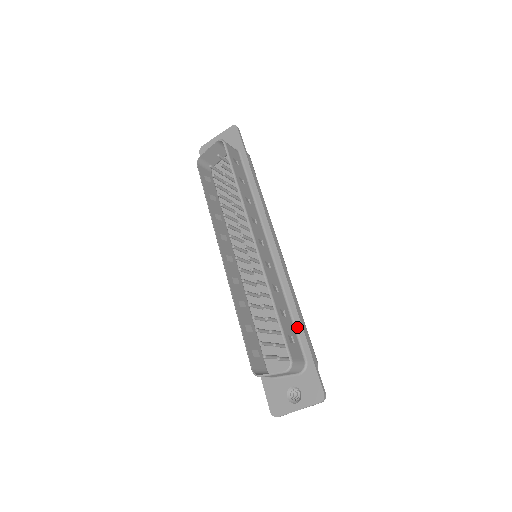
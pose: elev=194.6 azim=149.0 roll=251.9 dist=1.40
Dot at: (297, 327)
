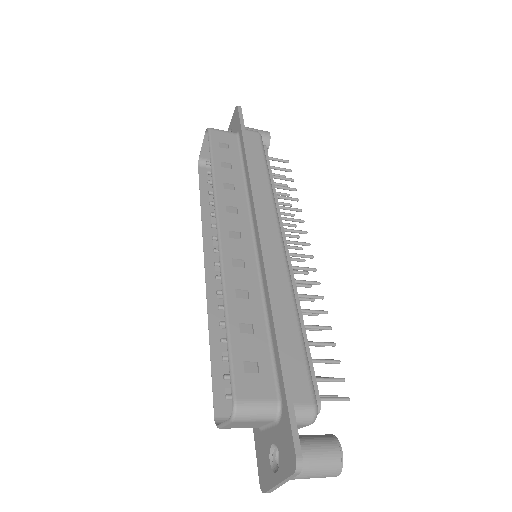
Dot at: (274, 347)
